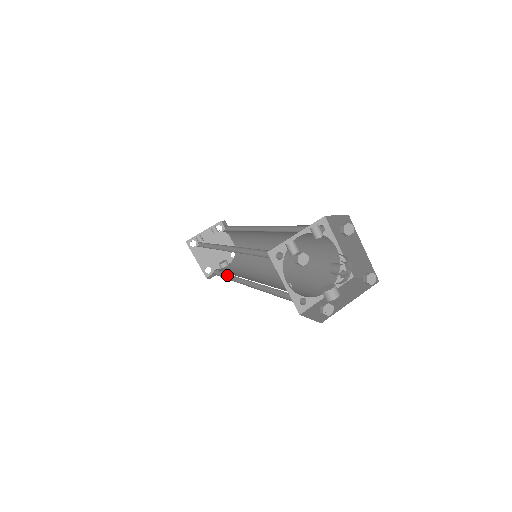
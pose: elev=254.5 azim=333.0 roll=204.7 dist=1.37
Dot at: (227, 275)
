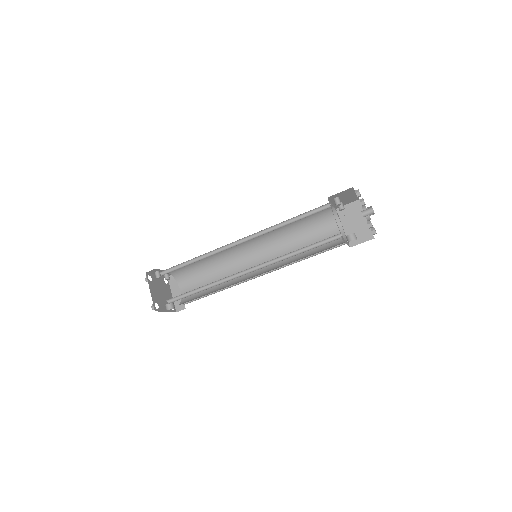
Dot at: (203, 289)
